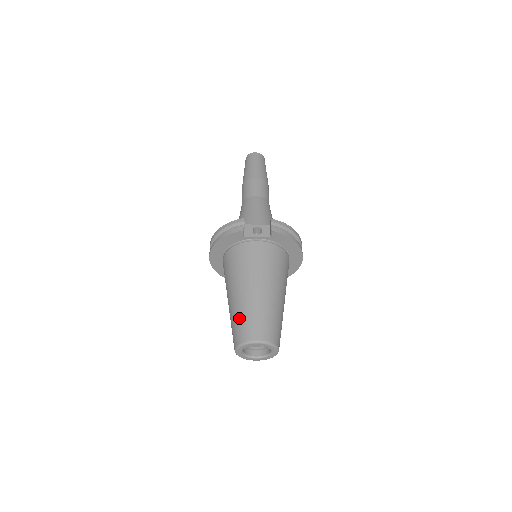
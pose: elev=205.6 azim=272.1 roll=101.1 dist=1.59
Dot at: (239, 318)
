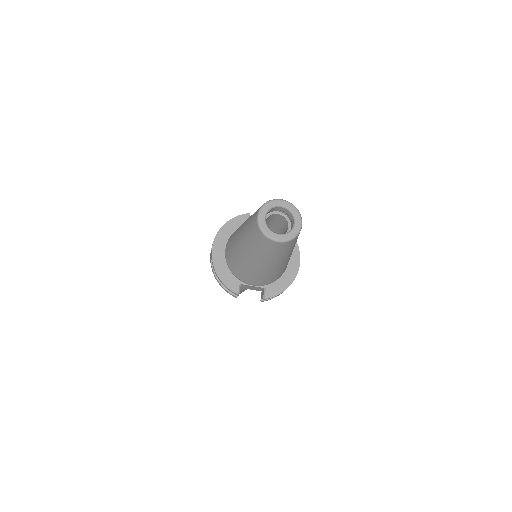
Dot at: occluded
